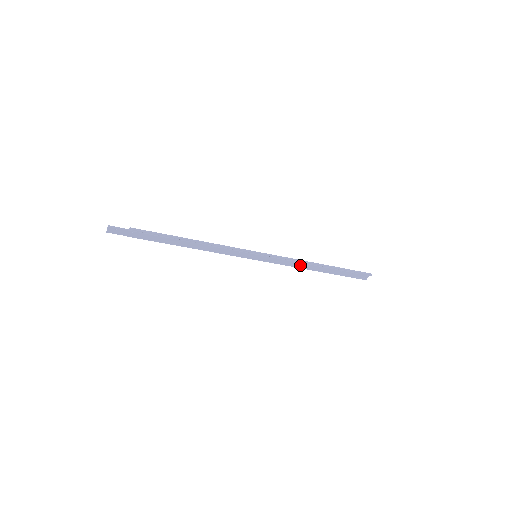
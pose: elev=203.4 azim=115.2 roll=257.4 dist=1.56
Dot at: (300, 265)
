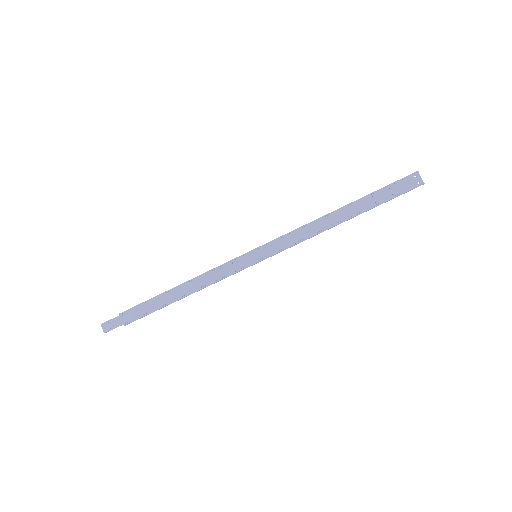
Dot at: (313, 228)
